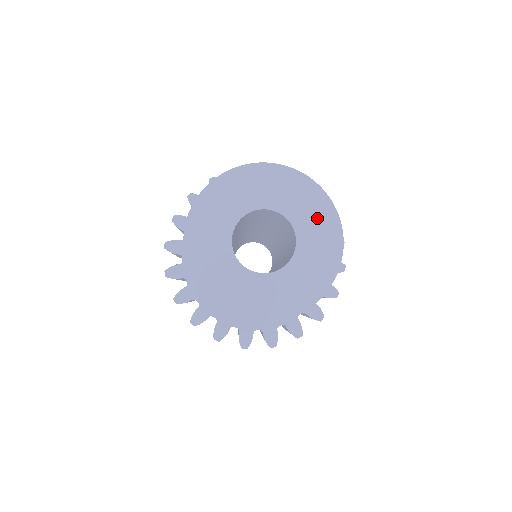
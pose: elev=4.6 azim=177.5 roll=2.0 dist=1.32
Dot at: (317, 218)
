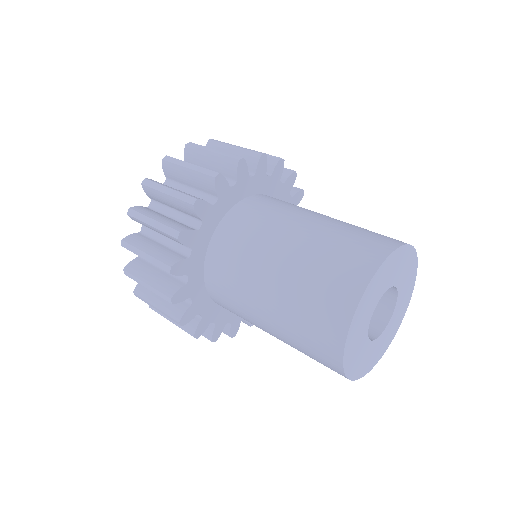
Dot at: (405, 265)
